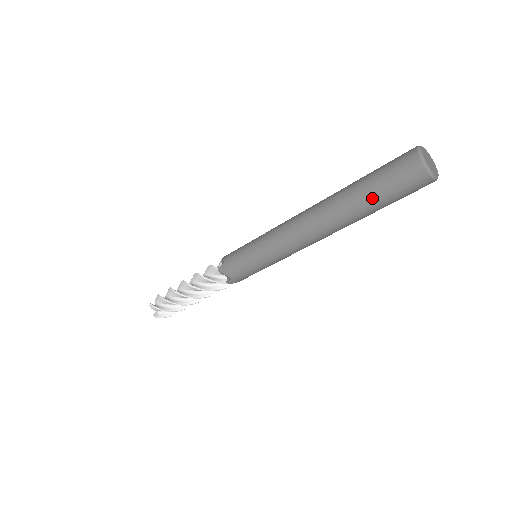
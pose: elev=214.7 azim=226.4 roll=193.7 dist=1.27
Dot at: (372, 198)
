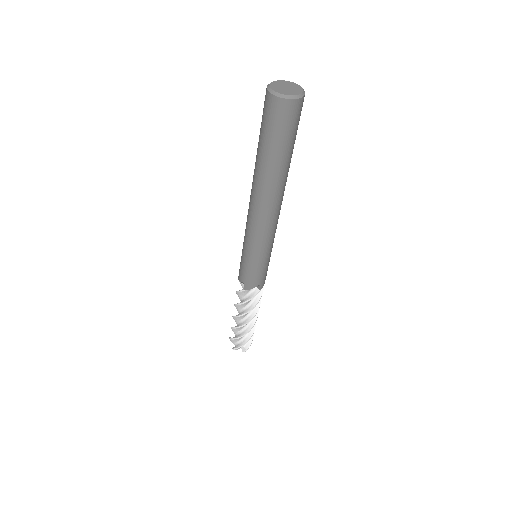
Dot at: (281, 152)
